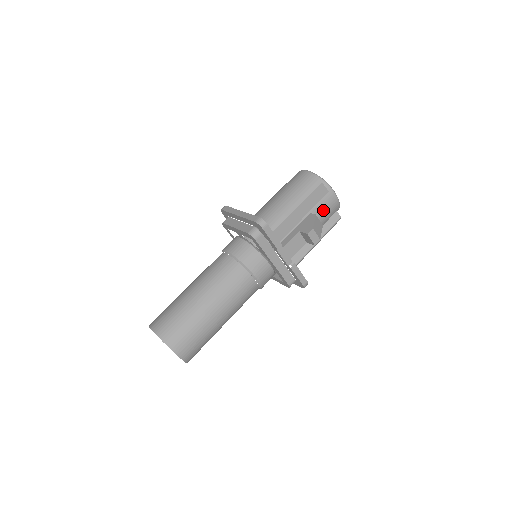
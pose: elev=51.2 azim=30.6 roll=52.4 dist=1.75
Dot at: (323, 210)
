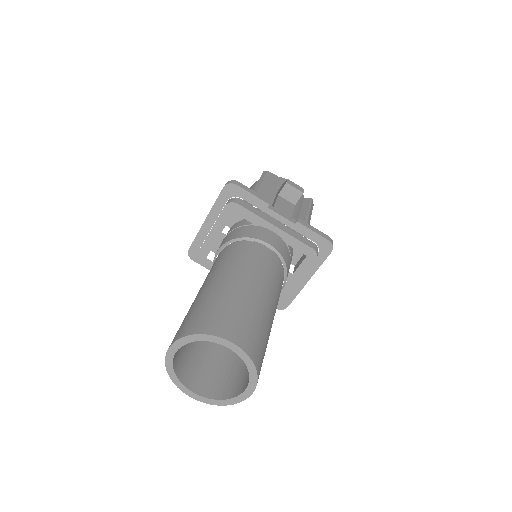
Dot at: occluded
